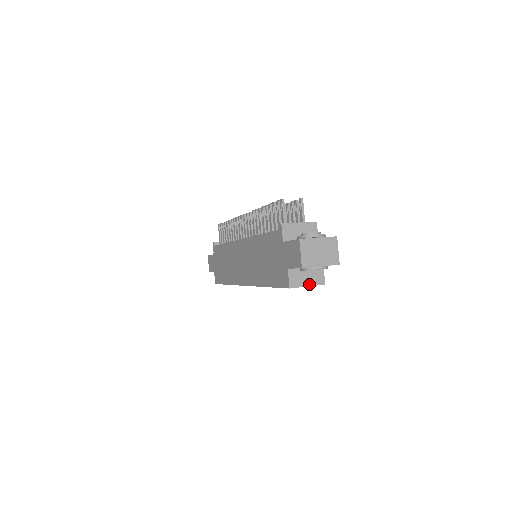
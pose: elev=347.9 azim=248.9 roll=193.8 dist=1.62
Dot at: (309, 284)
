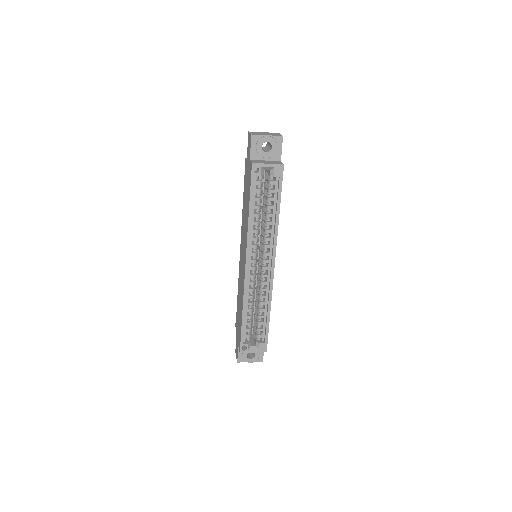
Dot at: (269, 163)
